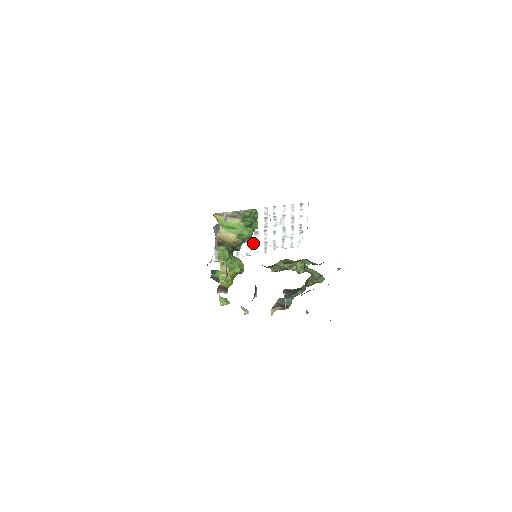
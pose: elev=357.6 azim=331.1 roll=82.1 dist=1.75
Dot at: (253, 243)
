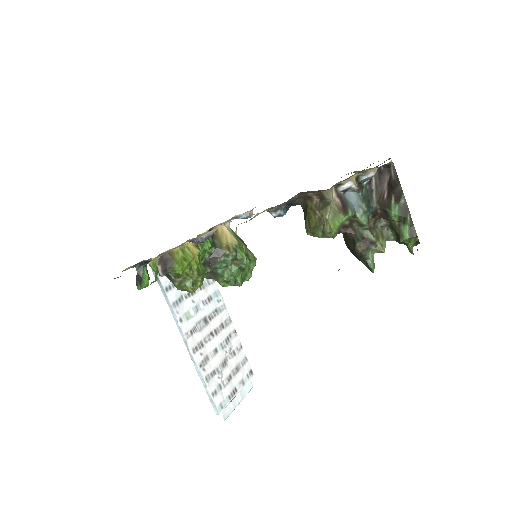
Dot at: (194, 323)
